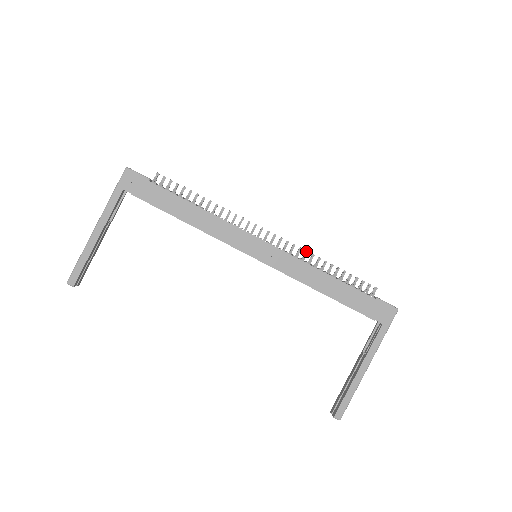
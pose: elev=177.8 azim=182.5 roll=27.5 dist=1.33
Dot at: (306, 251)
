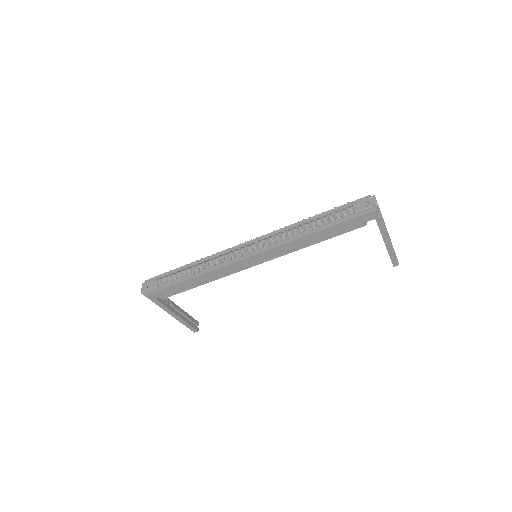
Dot at: occluded
